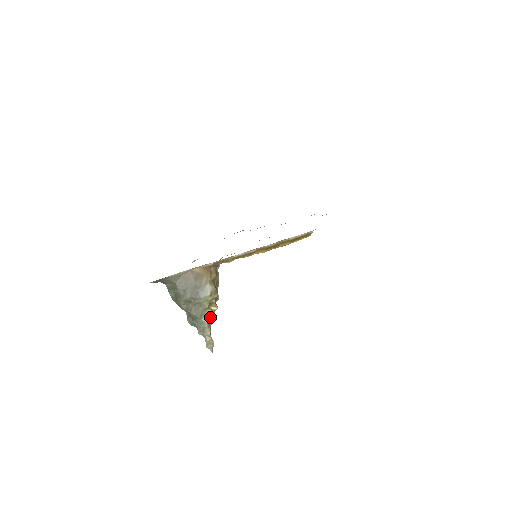
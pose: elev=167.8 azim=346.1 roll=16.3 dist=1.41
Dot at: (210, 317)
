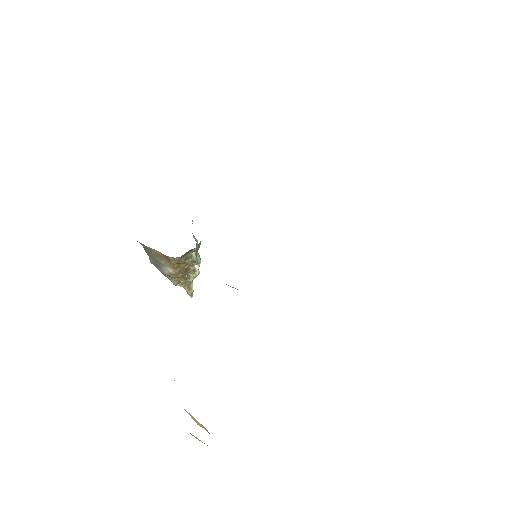
Dot at: occluded
